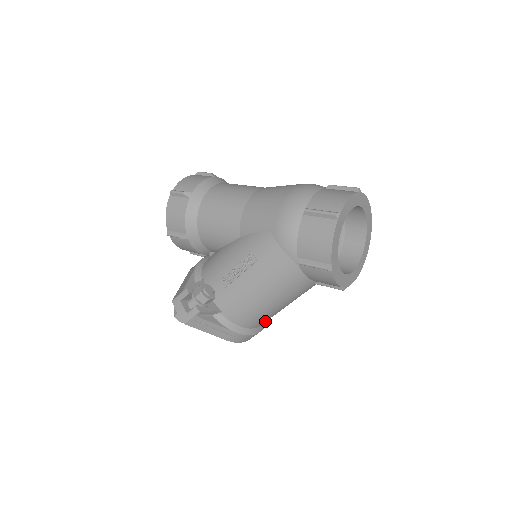
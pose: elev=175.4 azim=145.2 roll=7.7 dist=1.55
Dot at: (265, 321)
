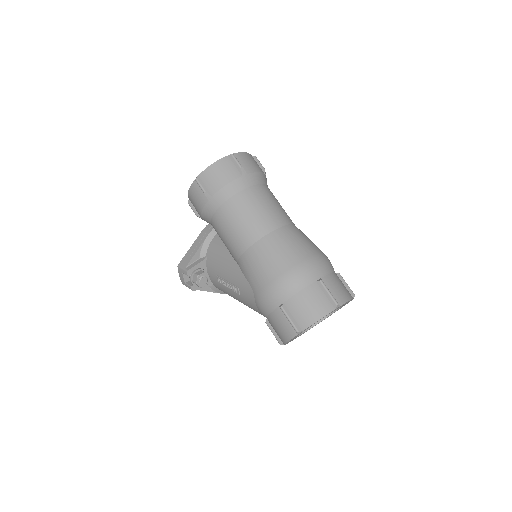
Dot at: occluded
